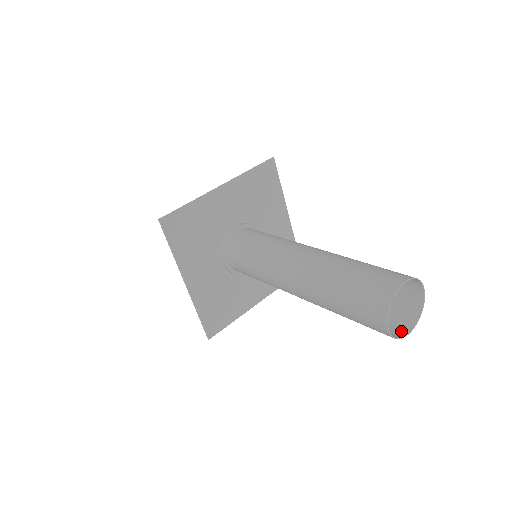
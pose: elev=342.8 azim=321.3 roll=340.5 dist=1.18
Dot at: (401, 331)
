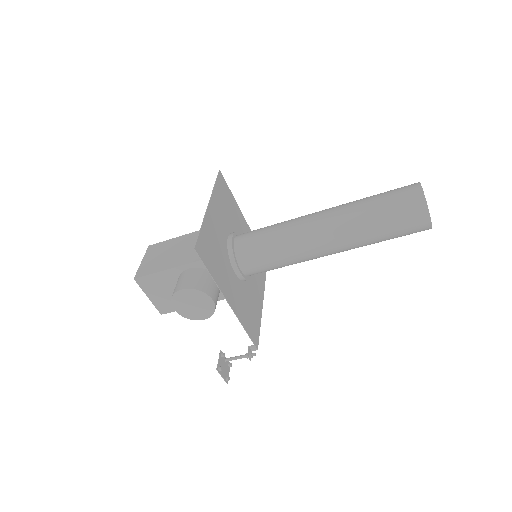
Dot at: (424, 218)
